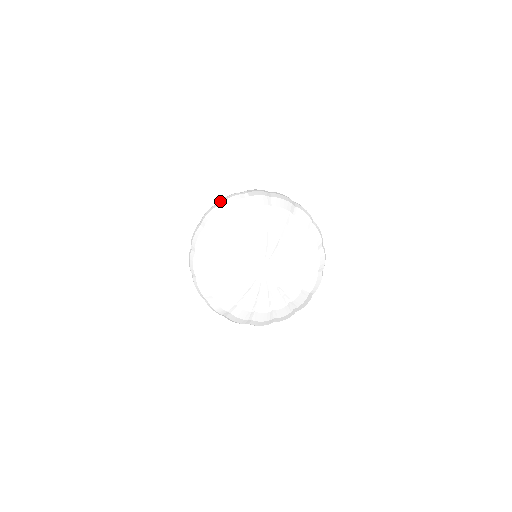
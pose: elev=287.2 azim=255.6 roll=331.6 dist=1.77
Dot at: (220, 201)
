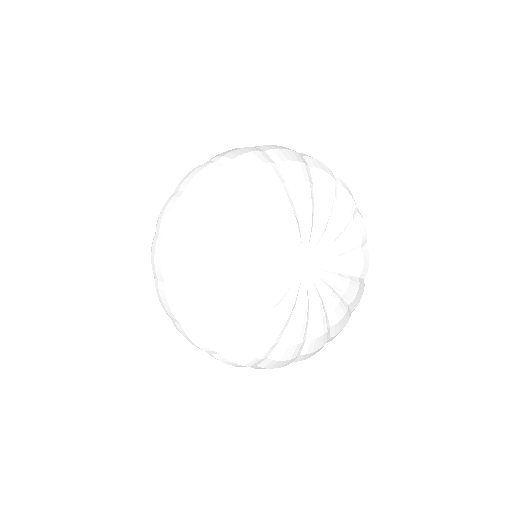
Dot at: (180, 185)
